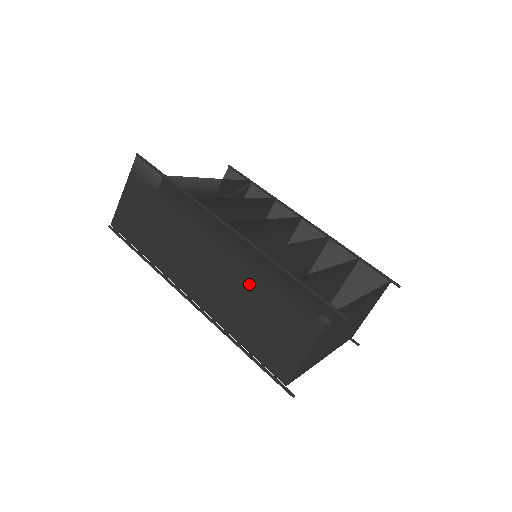
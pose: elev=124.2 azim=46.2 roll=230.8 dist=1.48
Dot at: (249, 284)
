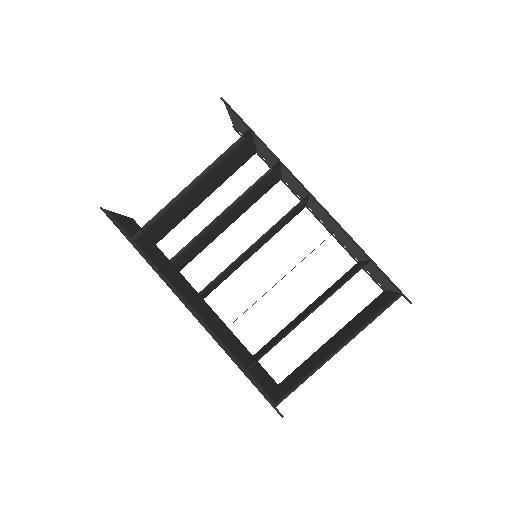
Dot at: (226, 340)
